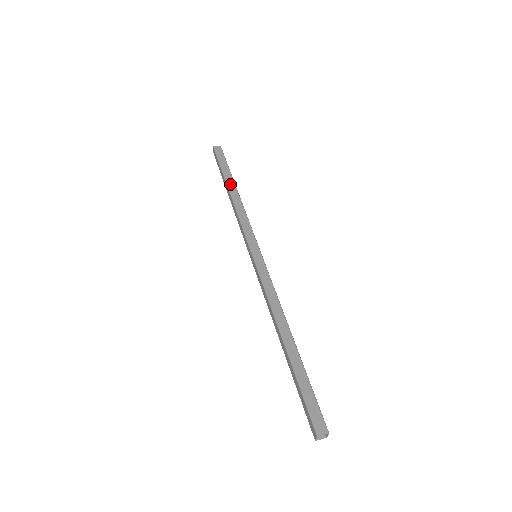
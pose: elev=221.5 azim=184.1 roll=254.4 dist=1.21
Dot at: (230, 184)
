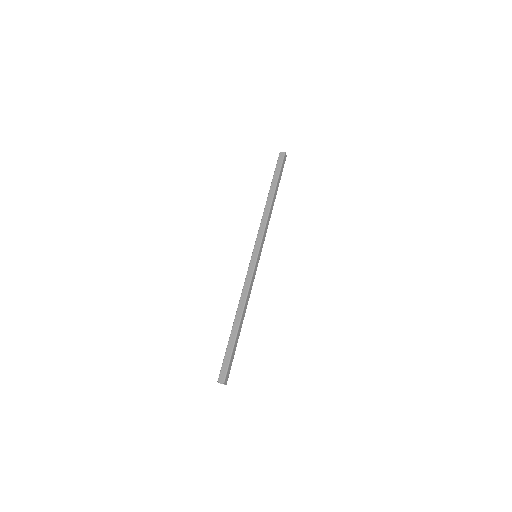
Dot at: (271, 192)
